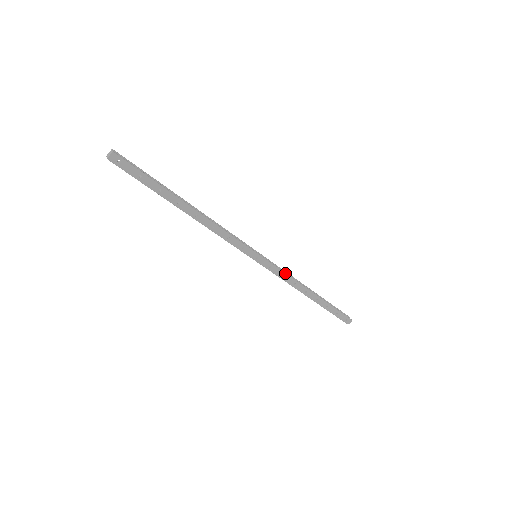
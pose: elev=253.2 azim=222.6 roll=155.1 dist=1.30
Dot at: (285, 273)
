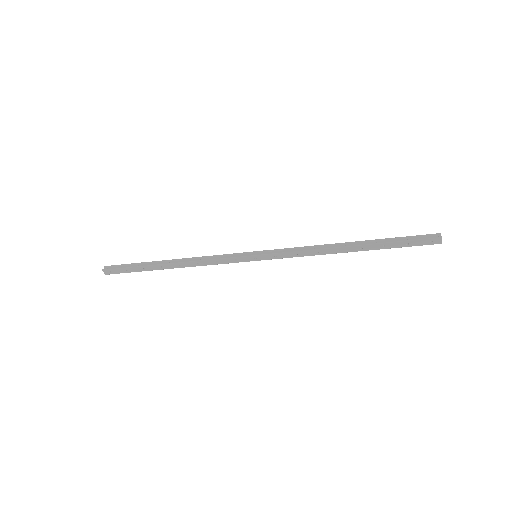
Dot at: (296, 251)
